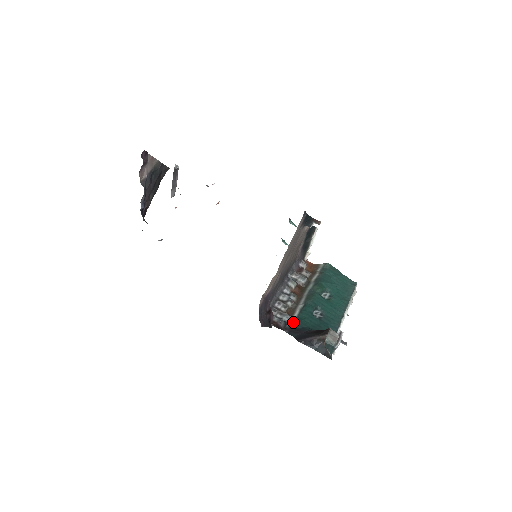
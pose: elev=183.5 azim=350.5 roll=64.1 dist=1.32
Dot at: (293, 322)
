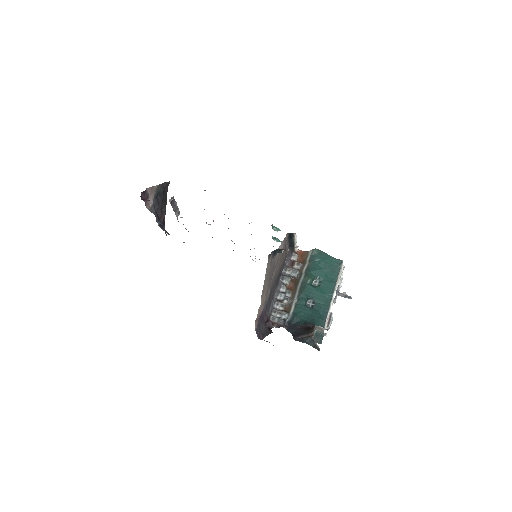
Dot at: (290, 318)
